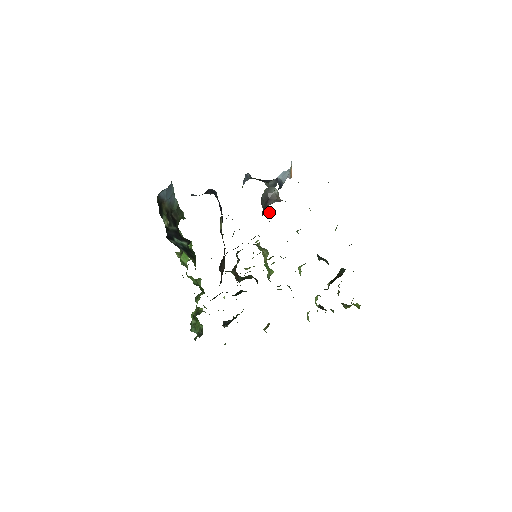
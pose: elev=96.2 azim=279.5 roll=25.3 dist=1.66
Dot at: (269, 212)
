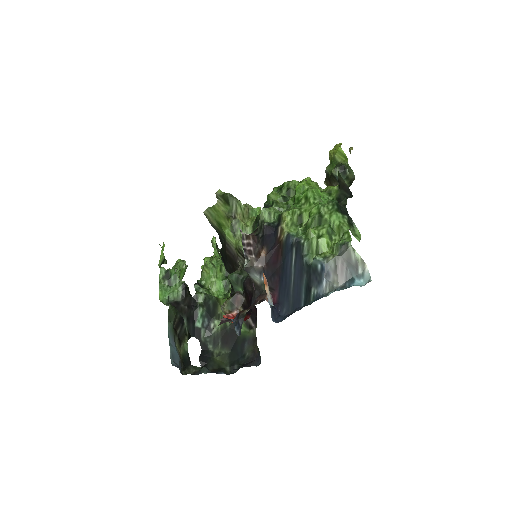
Dot at: occluded
